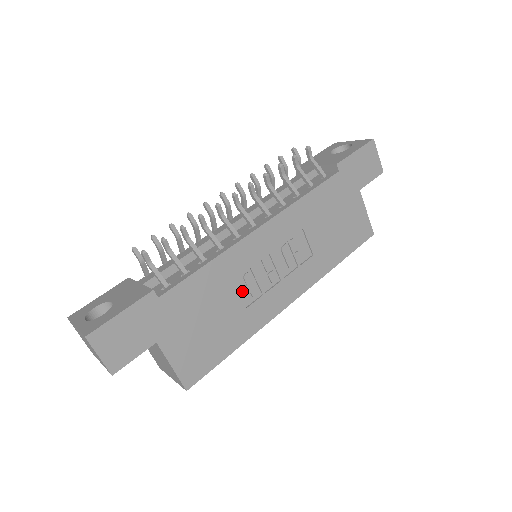
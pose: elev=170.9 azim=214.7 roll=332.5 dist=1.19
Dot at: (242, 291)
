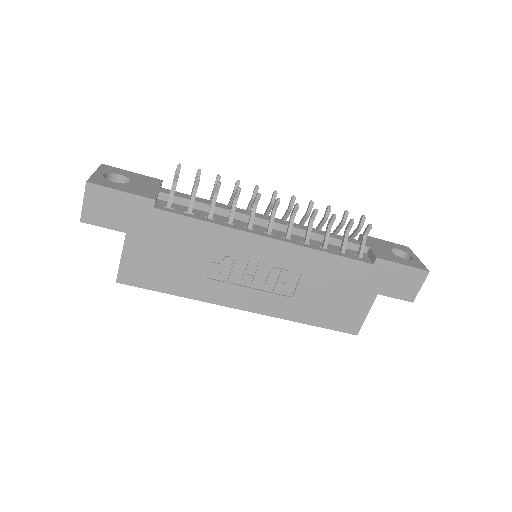
Dot at: (215, 264)
